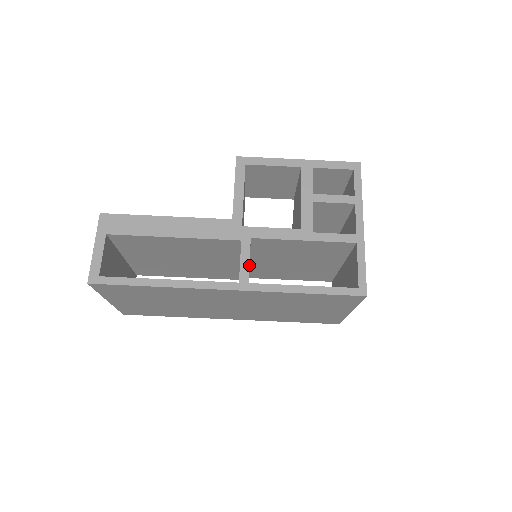
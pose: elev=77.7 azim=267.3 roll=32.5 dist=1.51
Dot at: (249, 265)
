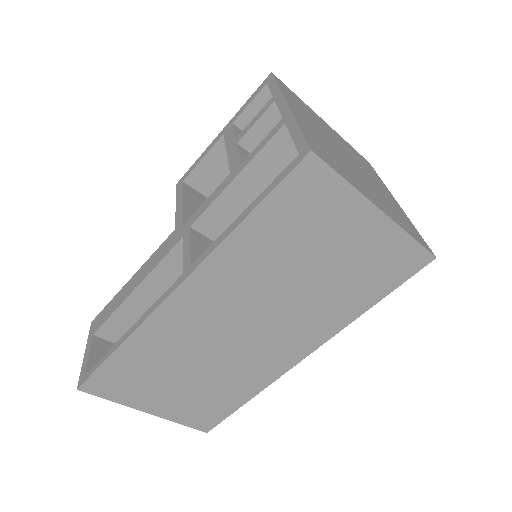
Dot at: (193, 251)
